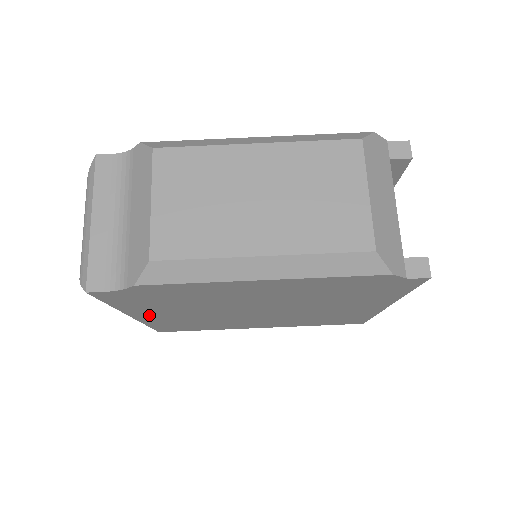
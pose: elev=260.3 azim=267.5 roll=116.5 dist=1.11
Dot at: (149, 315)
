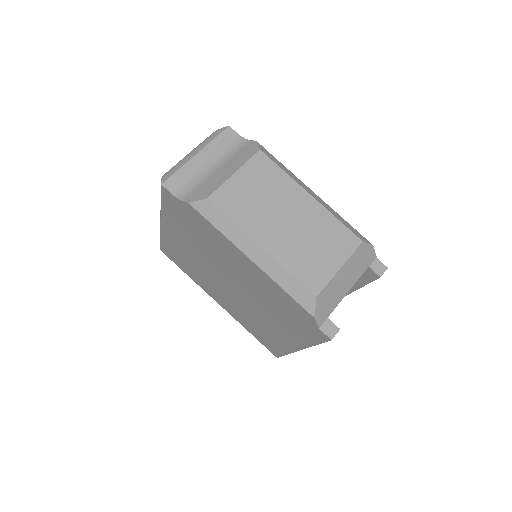
Dot at: (171, 230)
